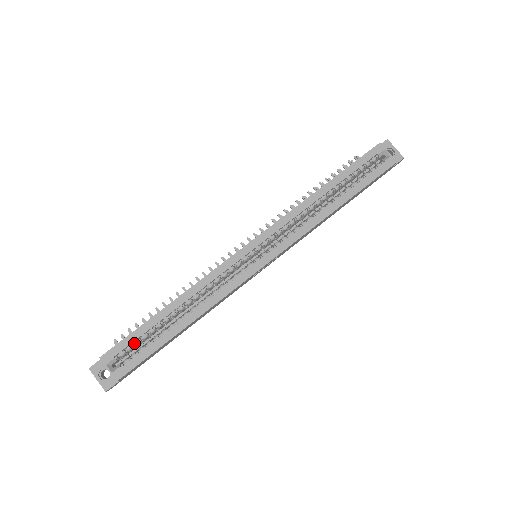
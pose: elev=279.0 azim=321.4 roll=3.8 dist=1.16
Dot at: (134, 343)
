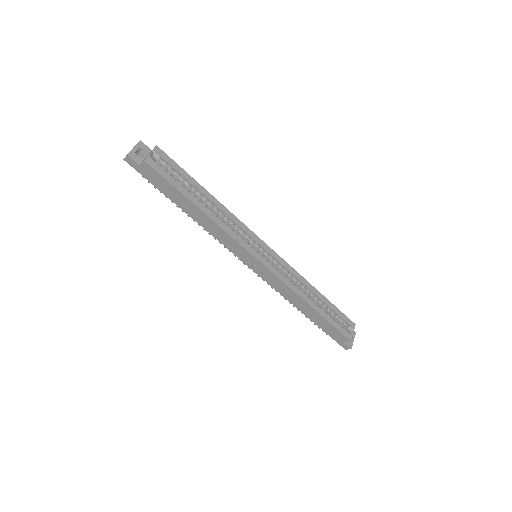
Dot at: (174, 171)
